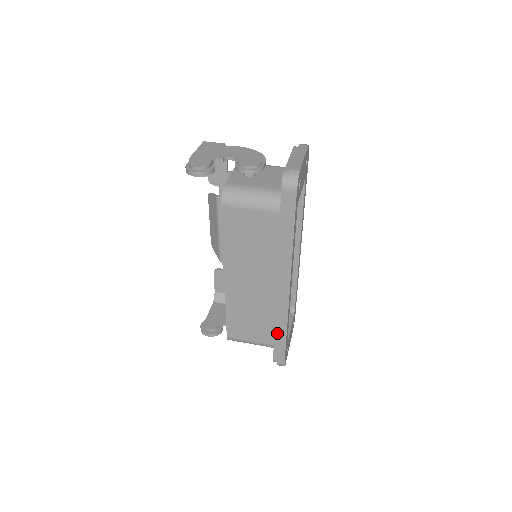
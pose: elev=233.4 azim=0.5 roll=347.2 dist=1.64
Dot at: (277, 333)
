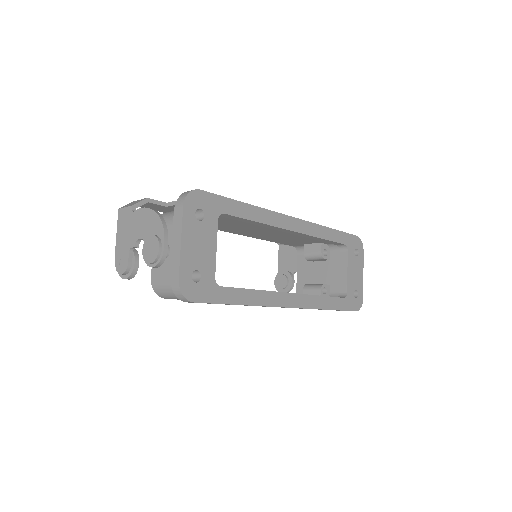
Dot at: occluded
